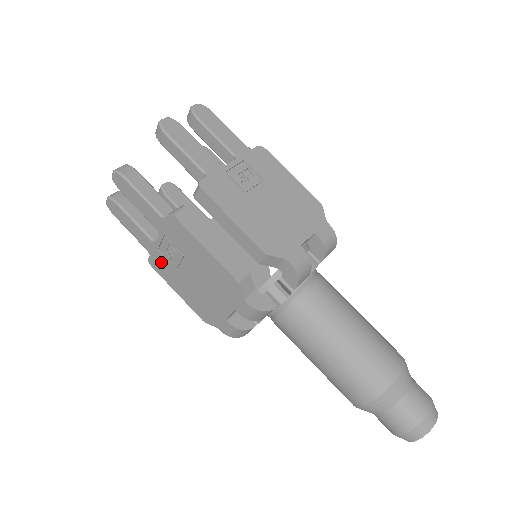
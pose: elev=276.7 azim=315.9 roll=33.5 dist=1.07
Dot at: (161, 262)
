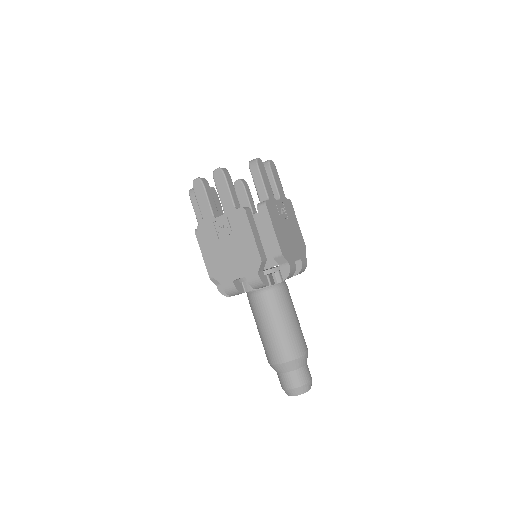
Dot at: (209, 230)
